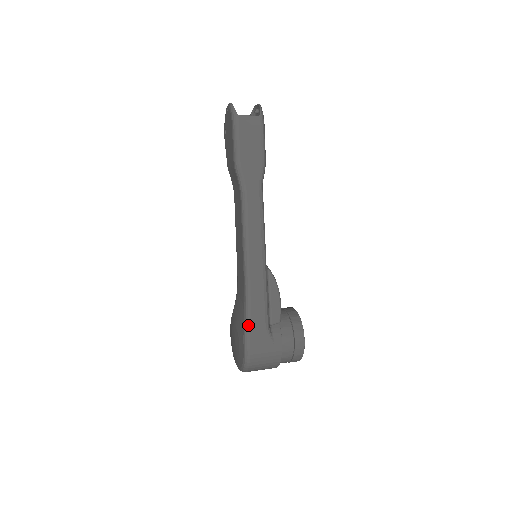
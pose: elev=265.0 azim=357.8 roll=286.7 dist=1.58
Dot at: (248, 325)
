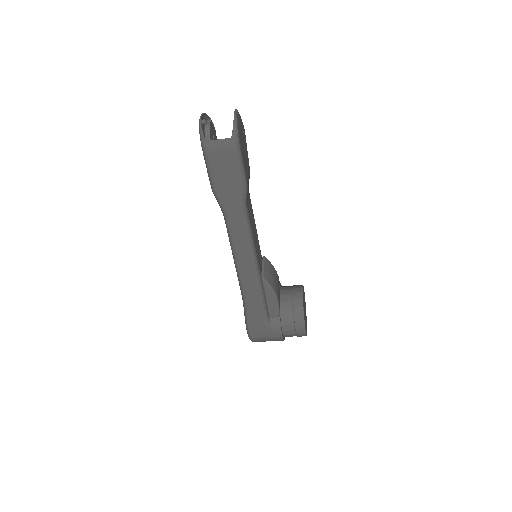
Dot at: (247, 319)
